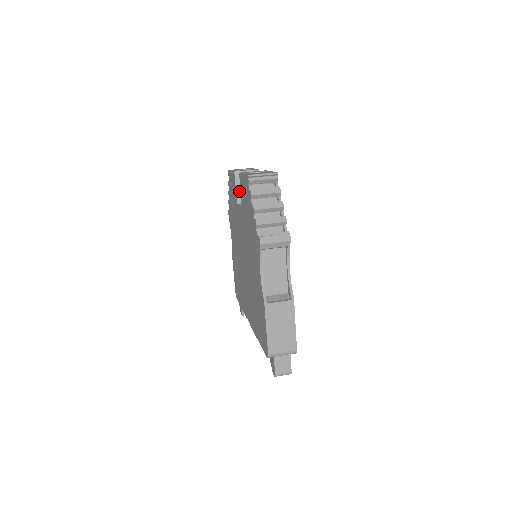
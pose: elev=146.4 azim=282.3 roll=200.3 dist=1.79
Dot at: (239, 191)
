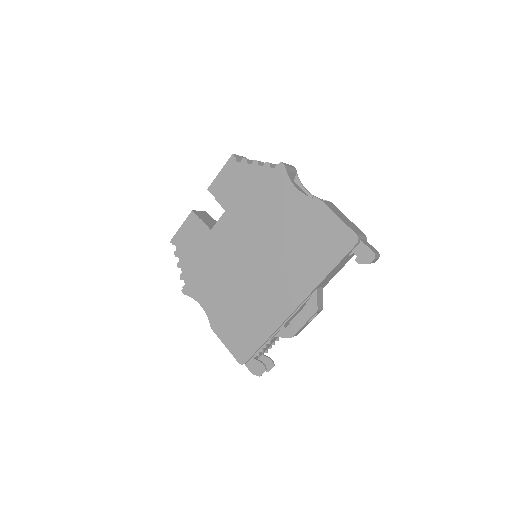
Dot at: (205, 222)
